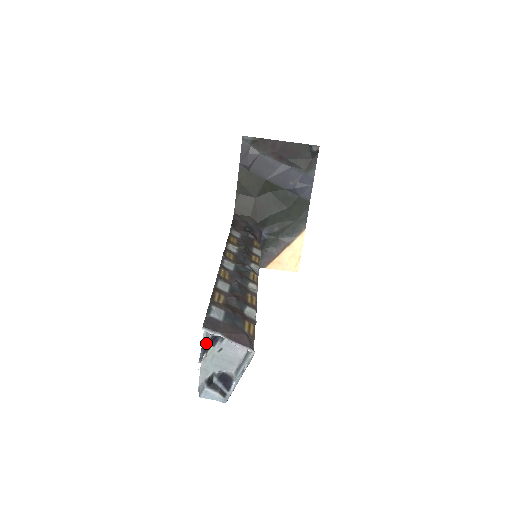
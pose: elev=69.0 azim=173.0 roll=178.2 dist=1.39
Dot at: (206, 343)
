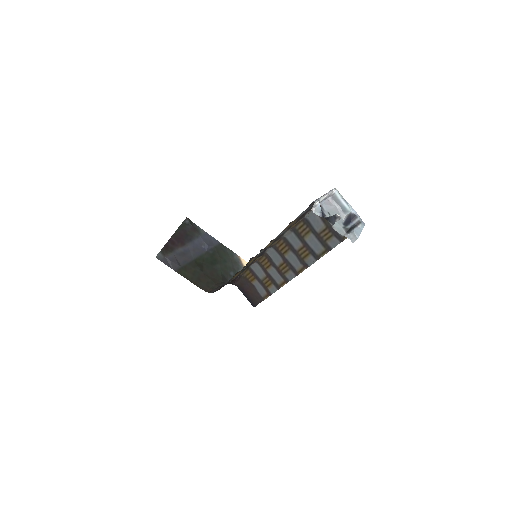
Dot at: (323, 216)
